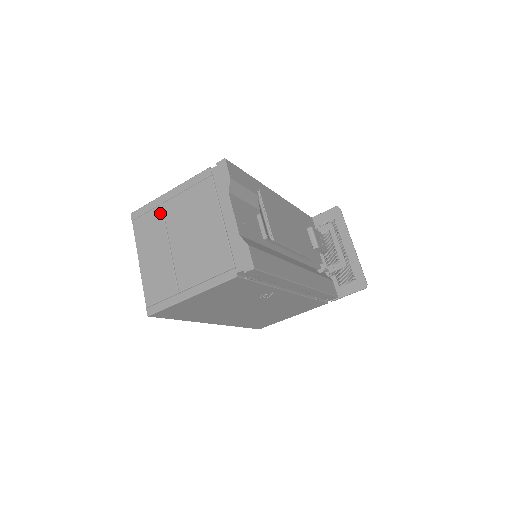
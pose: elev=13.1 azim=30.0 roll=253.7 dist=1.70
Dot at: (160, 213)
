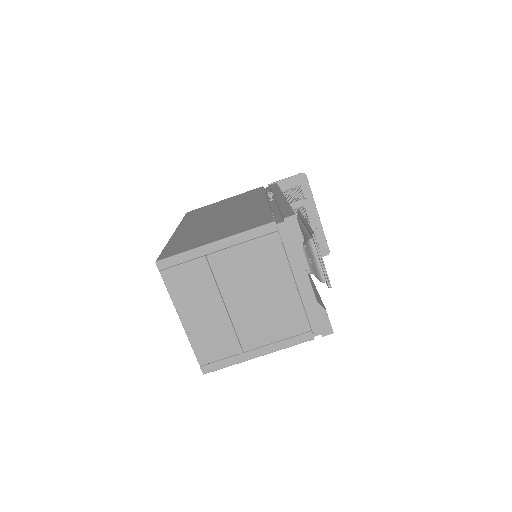
Dot at: (205, 267)
